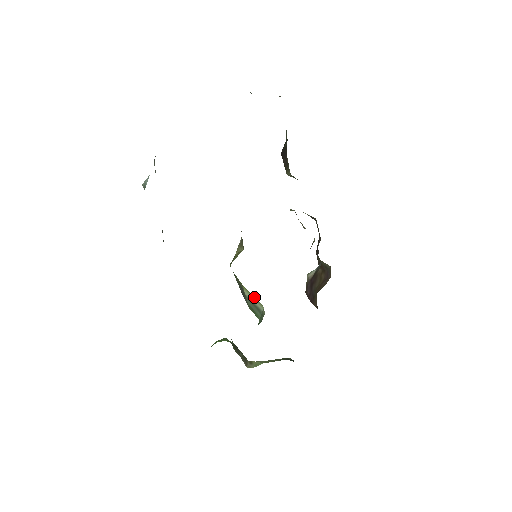
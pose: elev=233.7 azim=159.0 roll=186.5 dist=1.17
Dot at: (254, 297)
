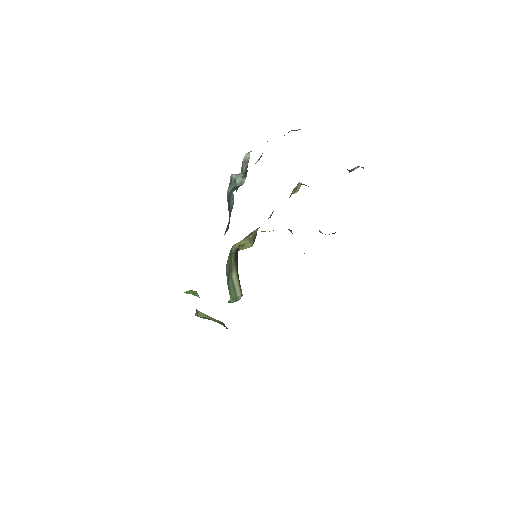
Dot at: occluded
